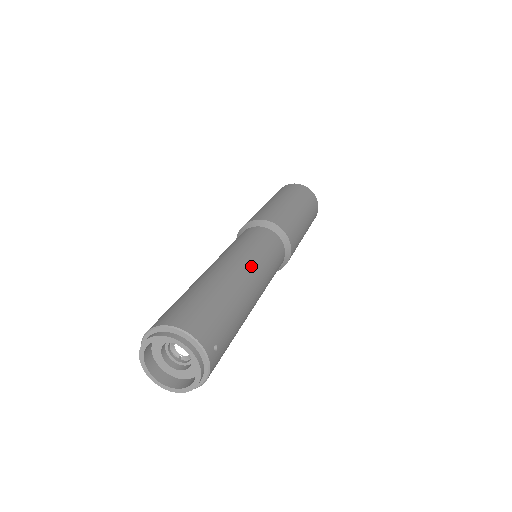
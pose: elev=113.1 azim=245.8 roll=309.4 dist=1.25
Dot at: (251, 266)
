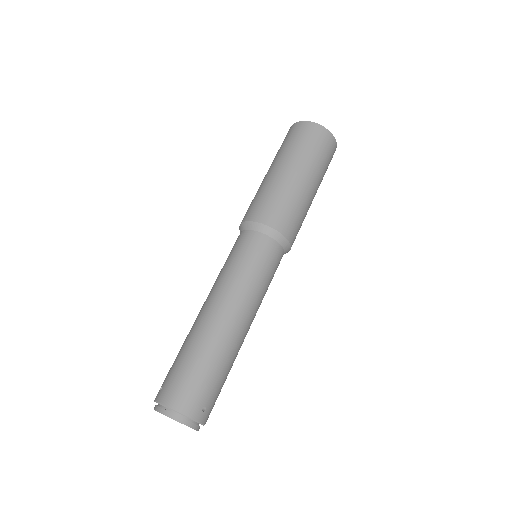
Dot at: (237, 303)
